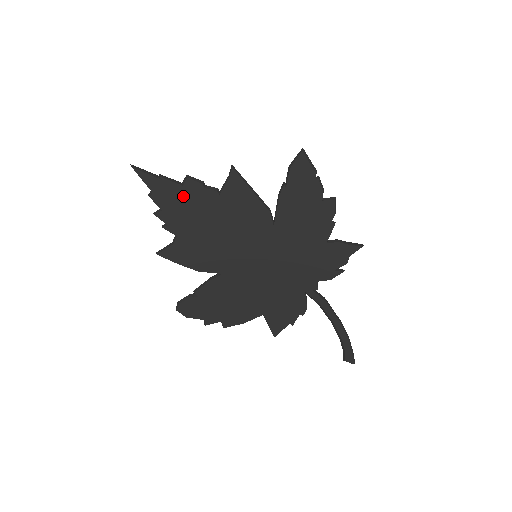
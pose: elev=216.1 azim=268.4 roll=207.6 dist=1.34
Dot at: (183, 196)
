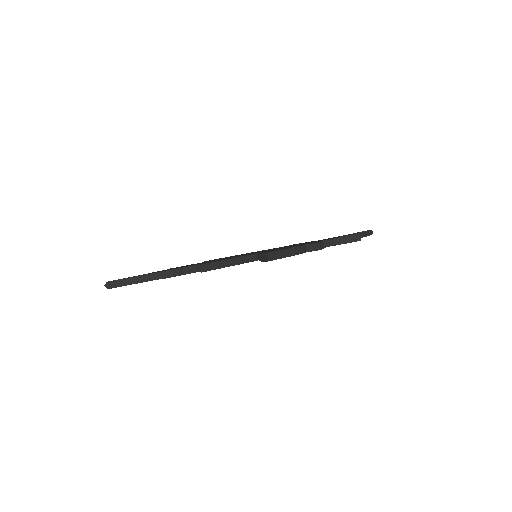
Dot at: occluded
